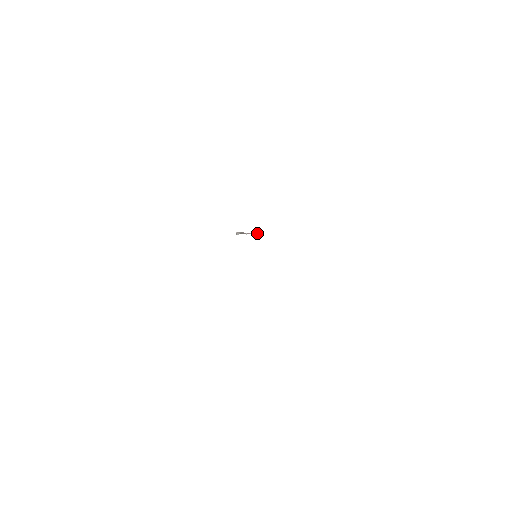
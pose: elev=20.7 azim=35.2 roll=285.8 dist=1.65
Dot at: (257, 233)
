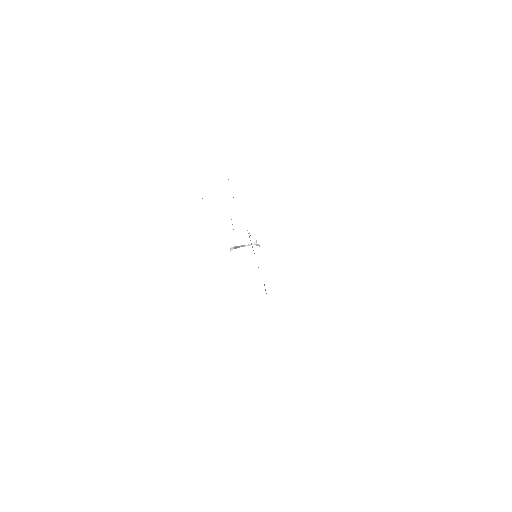
Dot at: (254, 243)
